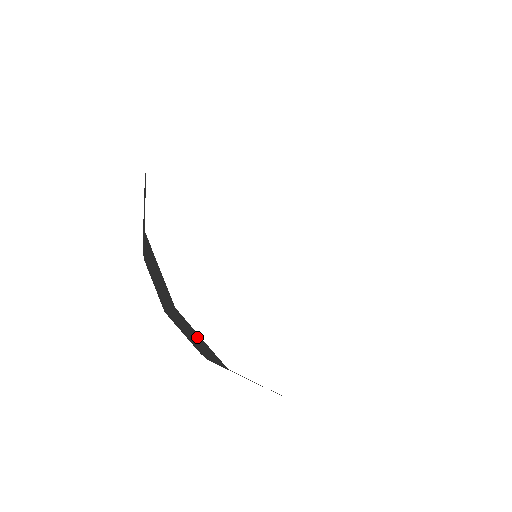
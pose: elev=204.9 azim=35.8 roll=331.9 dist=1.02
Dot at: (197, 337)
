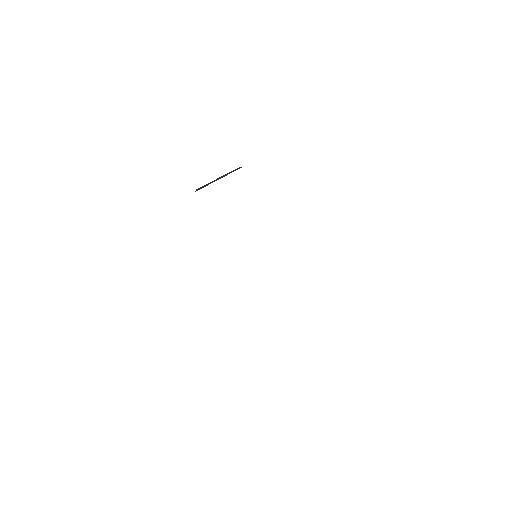
Dot at: occluded
